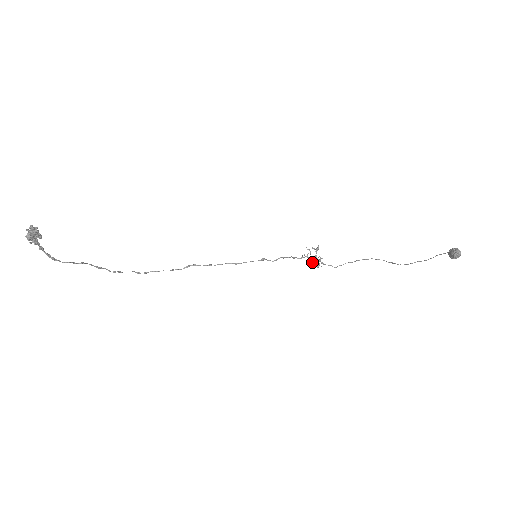
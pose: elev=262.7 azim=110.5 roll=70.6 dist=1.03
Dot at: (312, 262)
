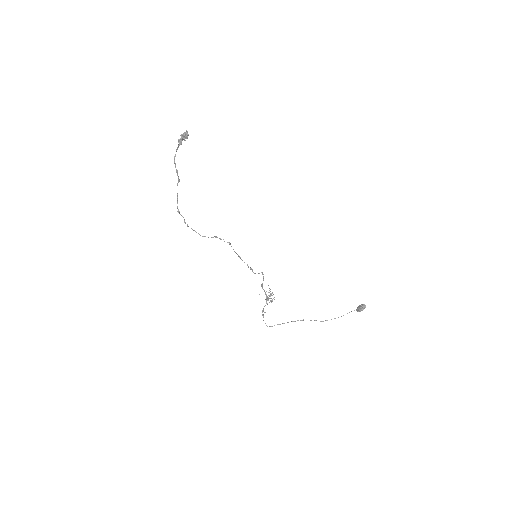
Dot at: (267, 299)
